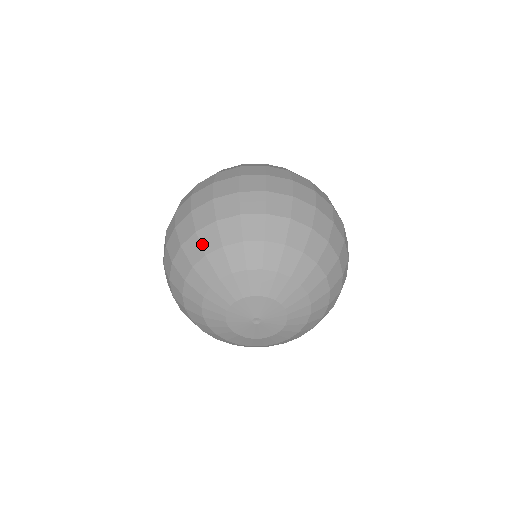
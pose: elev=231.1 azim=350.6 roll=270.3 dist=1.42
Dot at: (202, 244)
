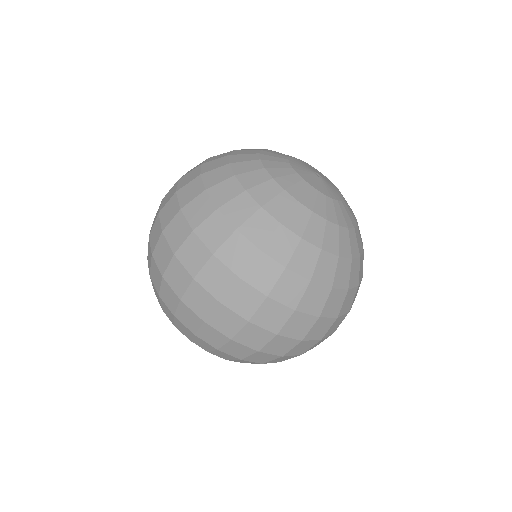
Dot at: occluded
